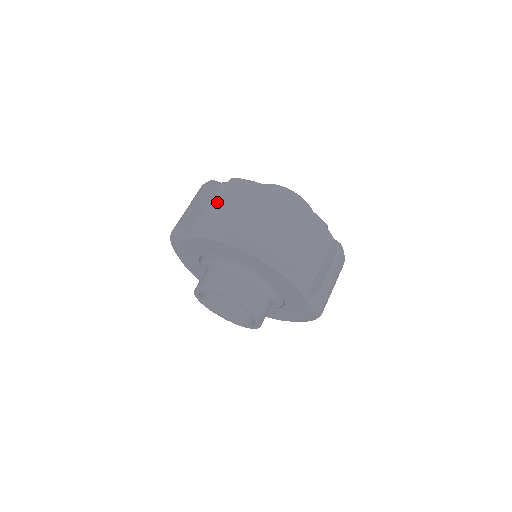
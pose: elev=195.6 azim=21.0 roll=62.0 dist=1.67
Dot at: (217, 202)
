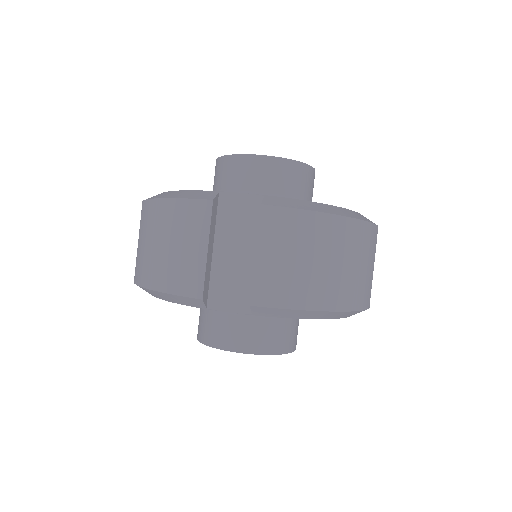
Dot at: occluded
